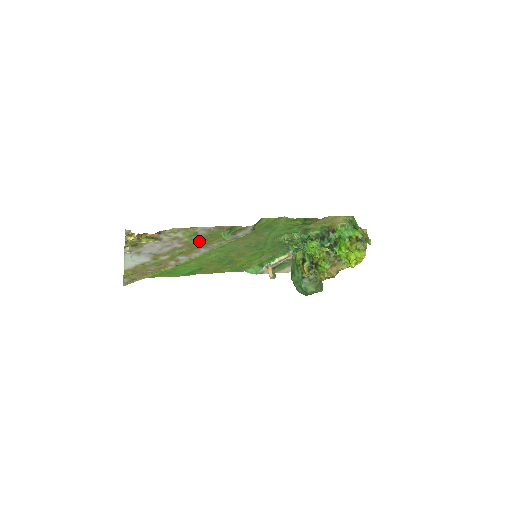
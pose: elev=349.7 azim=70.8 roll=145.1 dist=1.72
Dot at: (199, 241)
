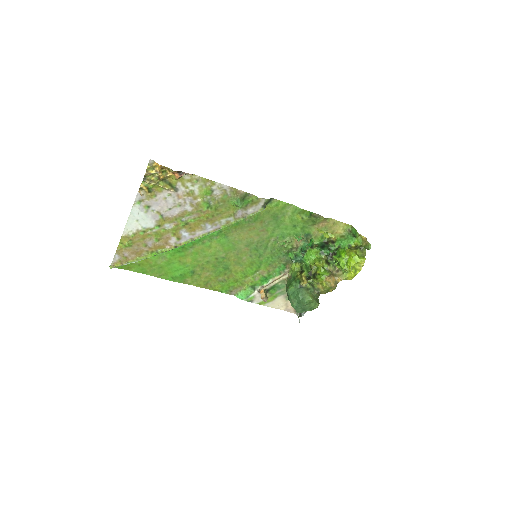
Dot at: (210, 208)
